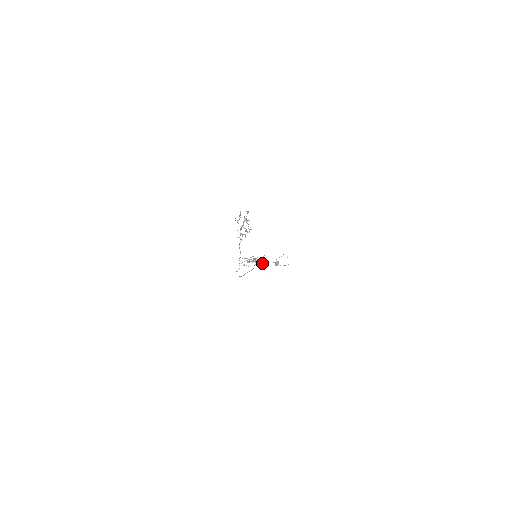
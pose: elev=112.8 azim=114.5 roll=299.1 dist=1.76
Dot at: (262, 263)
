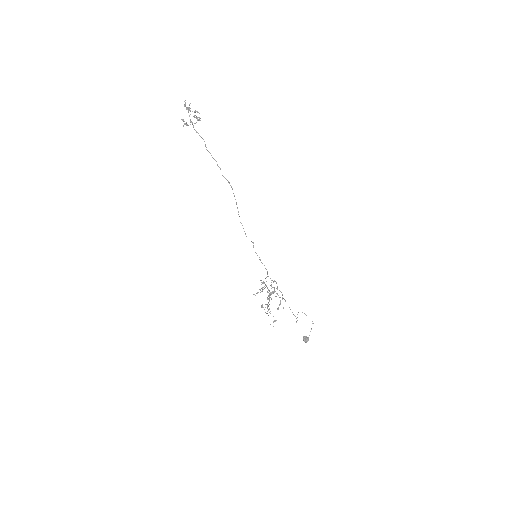
Dot at: (276, 288)
